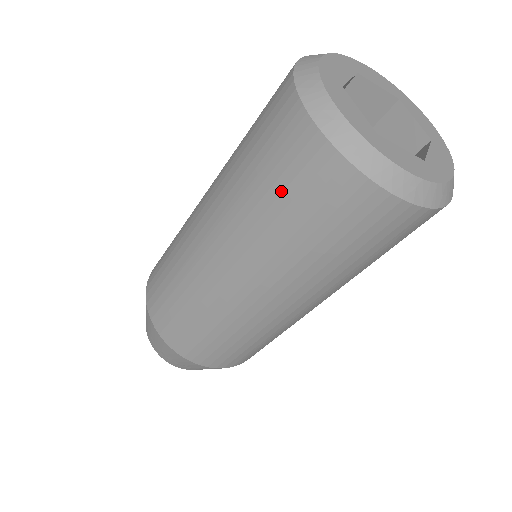
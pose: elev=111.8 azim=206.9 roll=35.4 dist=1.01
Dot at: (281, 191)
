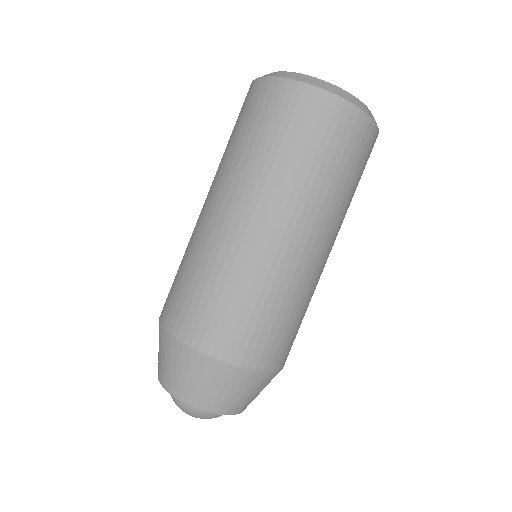
Dot at: (293, 135)
